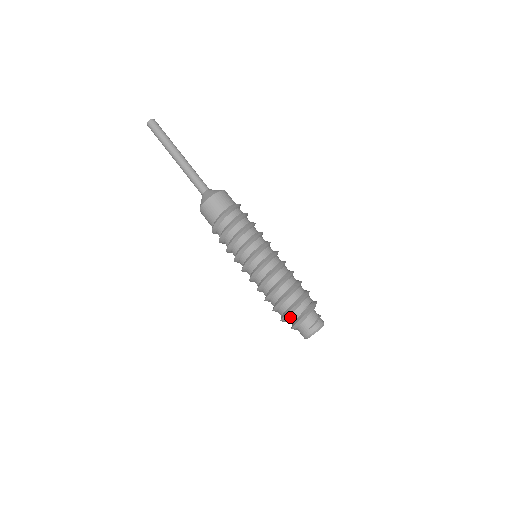
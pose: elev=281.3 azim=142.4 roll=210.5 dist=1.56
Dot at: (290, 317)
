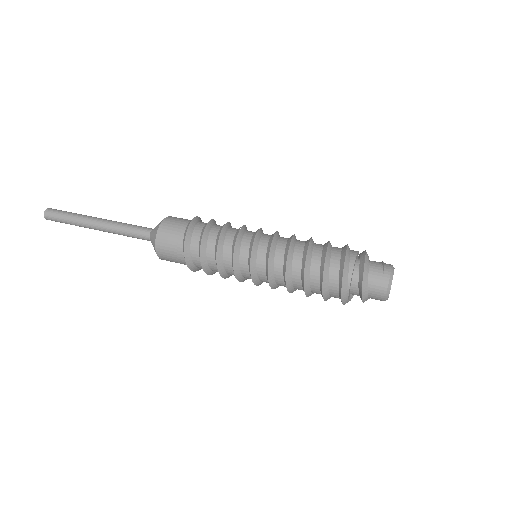
Dot at: (350, 270)
